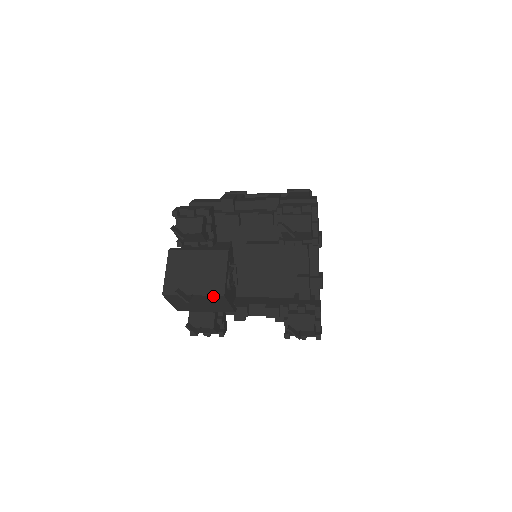
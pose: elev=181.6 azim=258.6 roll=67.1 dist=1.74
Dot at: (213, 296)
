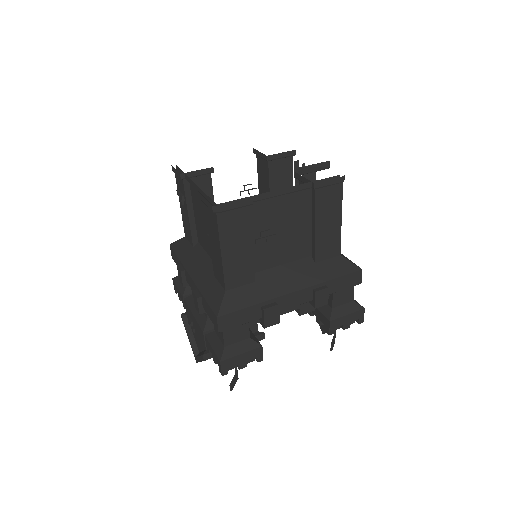
Dot at: occluded
